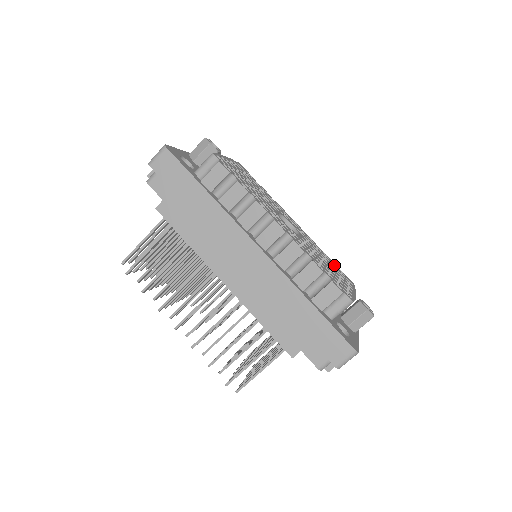
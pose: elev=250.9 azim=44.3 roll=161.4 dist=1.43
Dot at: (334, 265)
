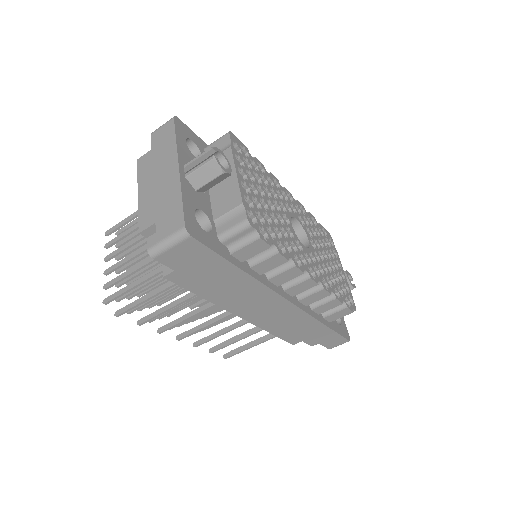
Dot at: (320, 230)
